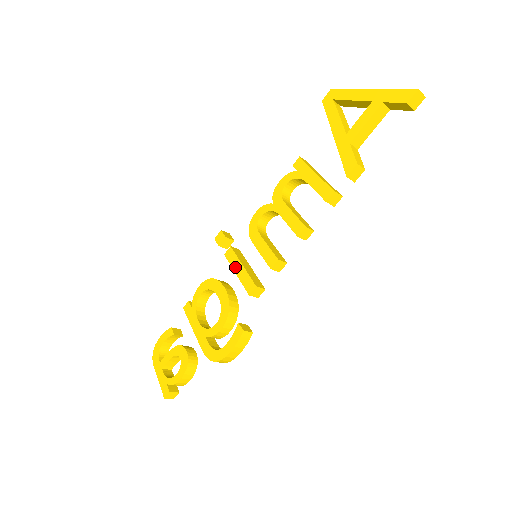
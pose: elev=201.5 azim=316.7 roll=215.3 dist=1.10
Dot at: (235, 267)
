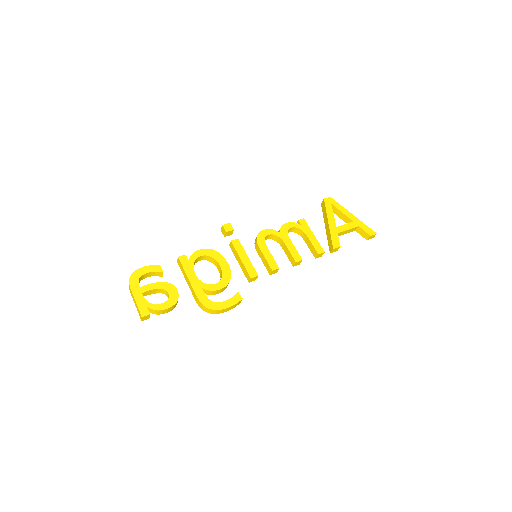
Dot at: (241, 254)
